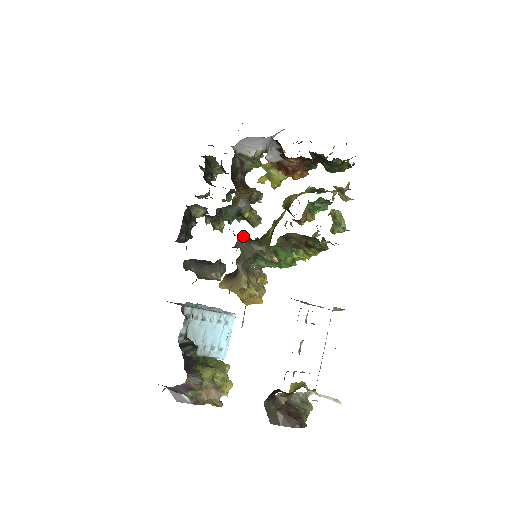
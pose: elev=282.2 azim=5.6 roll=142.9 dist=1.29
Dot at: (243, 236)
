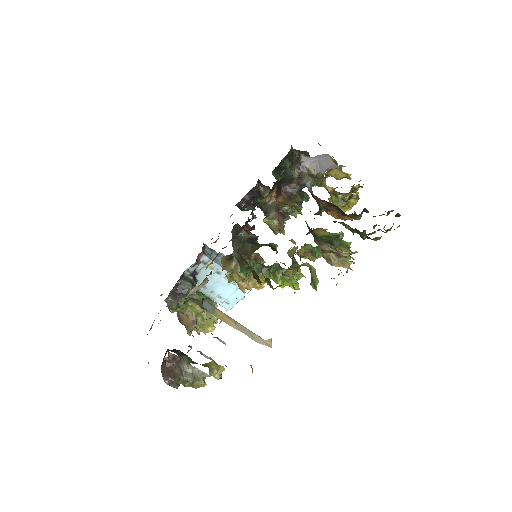
Dot at: (248, 234)
